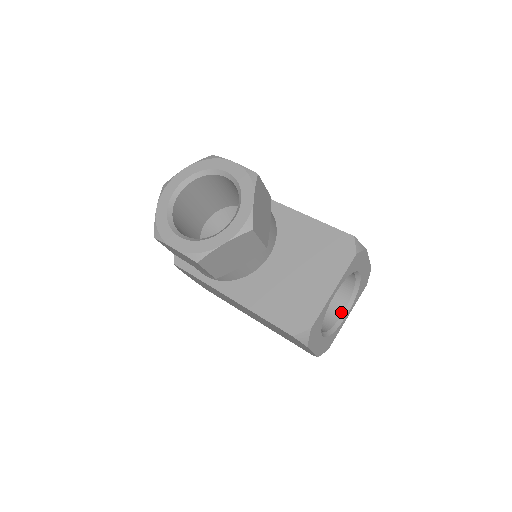
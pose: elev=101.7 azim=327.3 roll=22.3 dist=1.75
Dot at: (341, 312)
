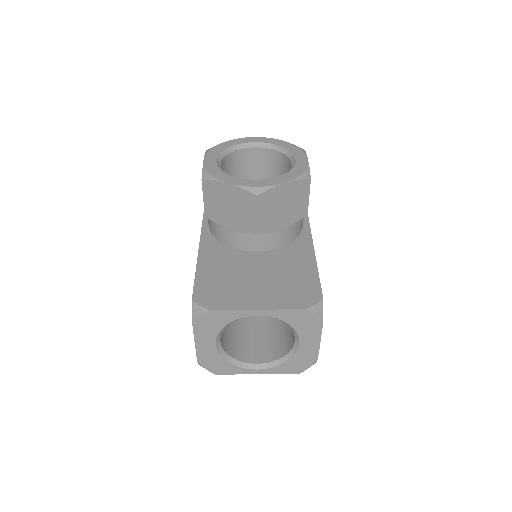
Dot at: (256, 362)
